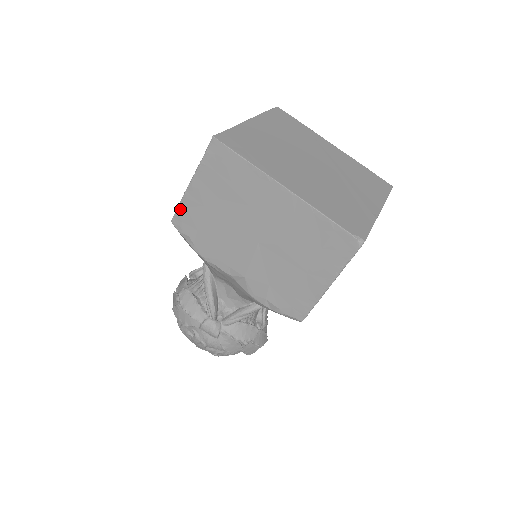
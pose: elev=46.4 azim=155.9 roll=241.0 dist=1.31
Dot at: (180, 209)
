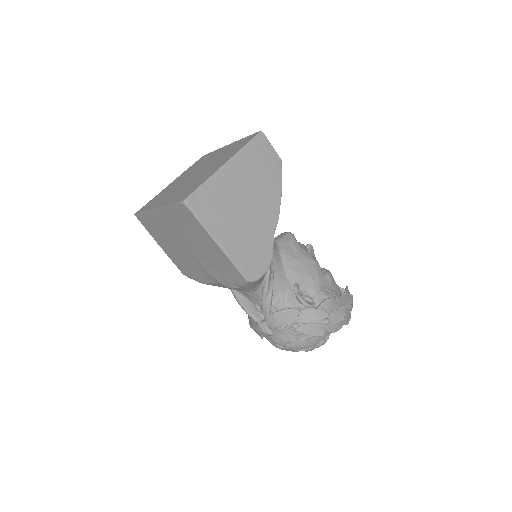
Dot at: (175, 264)
